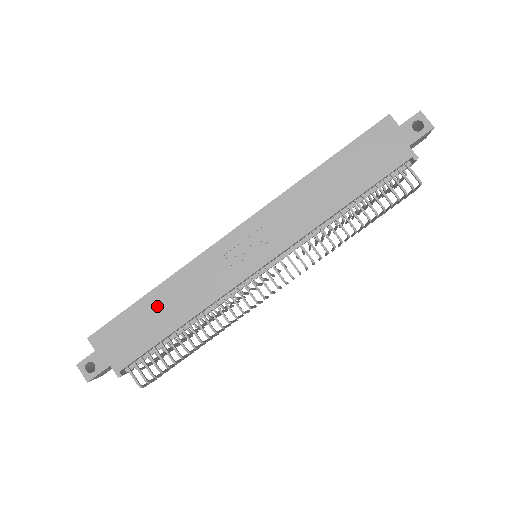
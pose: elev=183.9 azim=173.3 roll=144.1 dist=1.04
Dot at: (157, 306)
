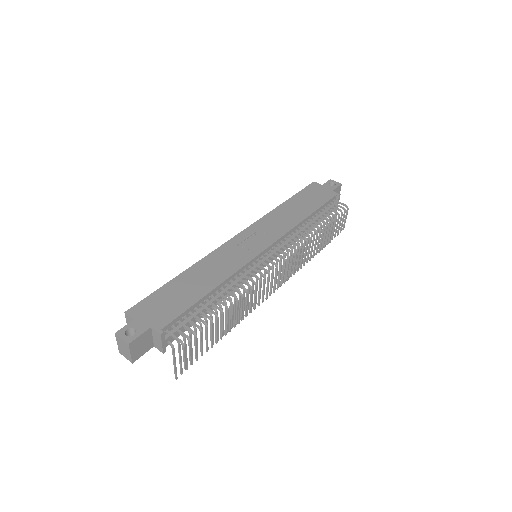
Dot at: (188, 281)
